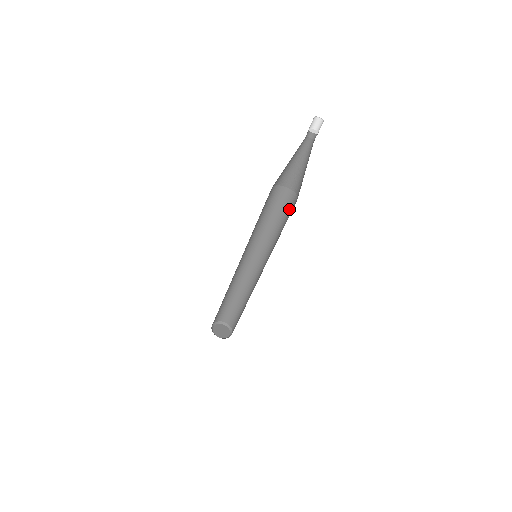
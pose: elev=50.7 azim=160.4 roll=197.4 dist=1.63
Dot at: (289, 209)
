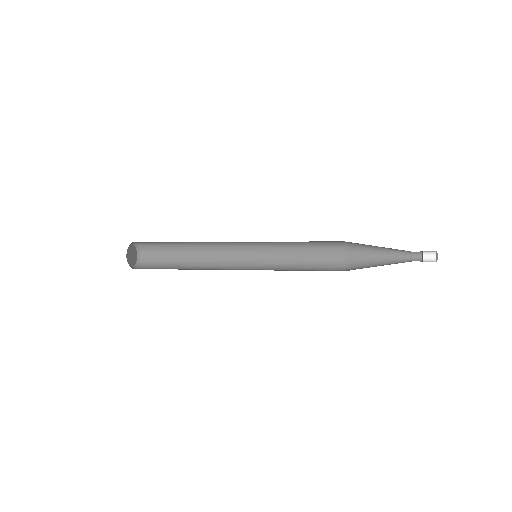
Dot at: (325, 260)
